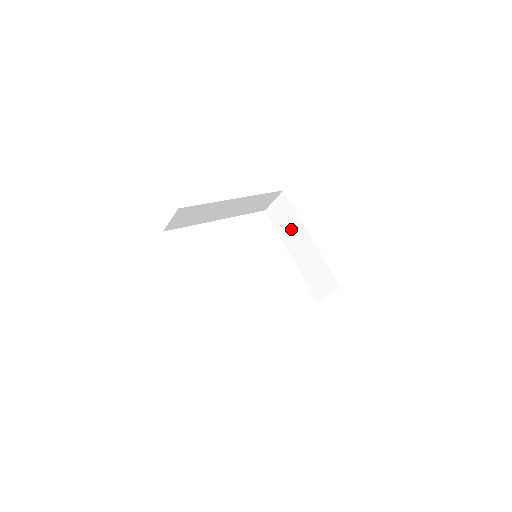
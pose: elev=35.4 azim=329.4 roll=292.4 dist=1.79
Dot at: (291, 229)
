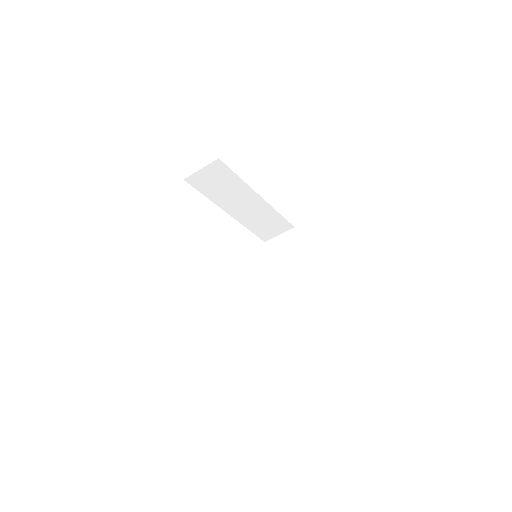
Dot at: (287, 264)
